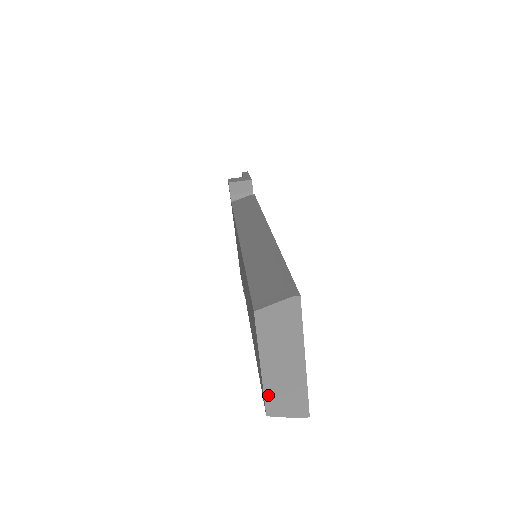
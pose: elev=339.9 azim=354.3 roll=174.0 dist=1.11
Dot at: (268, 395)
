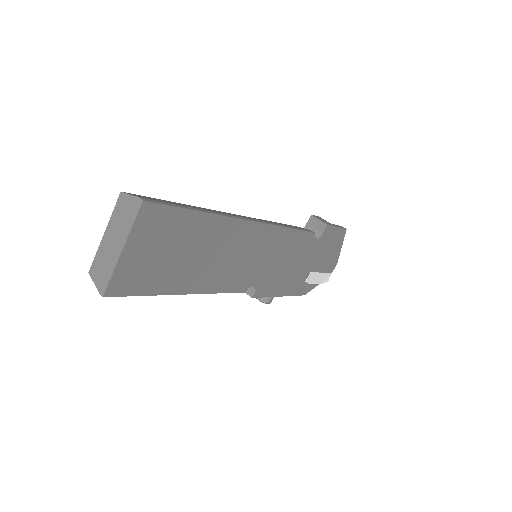
Dot at: (97, 258)
